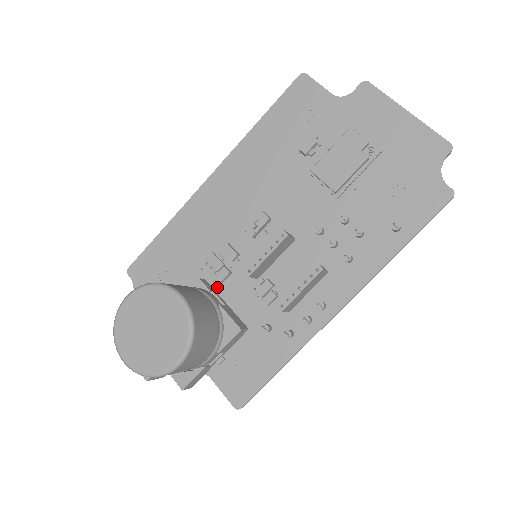
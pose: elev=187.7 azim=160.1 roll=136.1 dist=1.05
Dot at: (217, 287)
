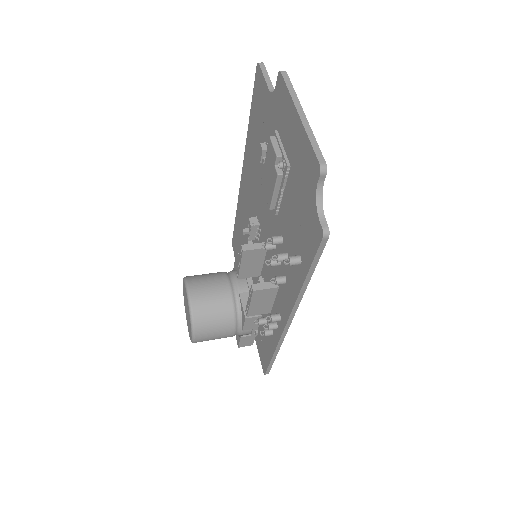
Dot at: occluded
